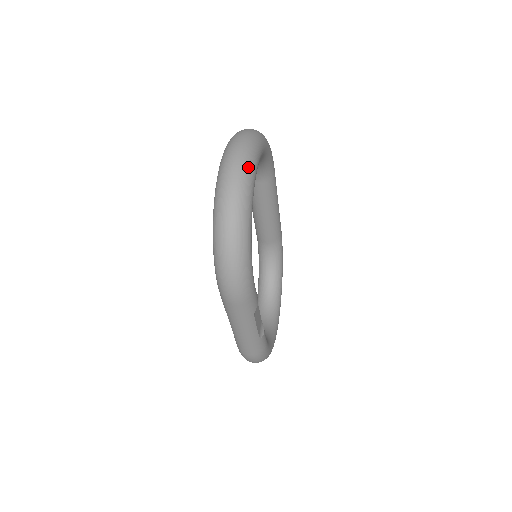
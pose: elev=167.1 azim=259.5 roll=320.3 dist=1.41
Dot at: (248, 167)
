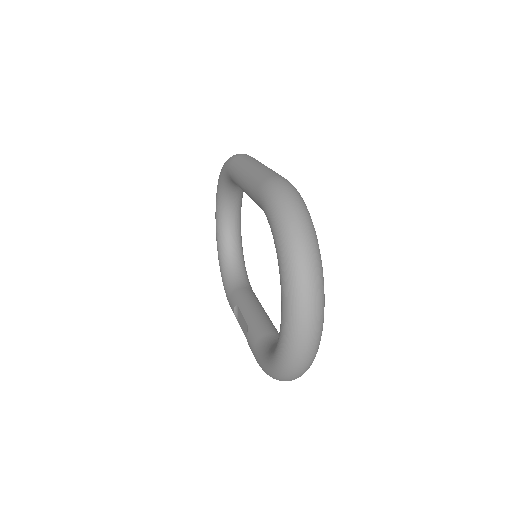
Dot at: (320, 338)
